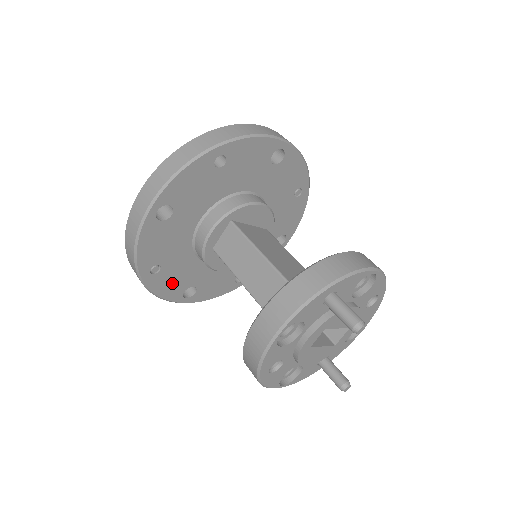
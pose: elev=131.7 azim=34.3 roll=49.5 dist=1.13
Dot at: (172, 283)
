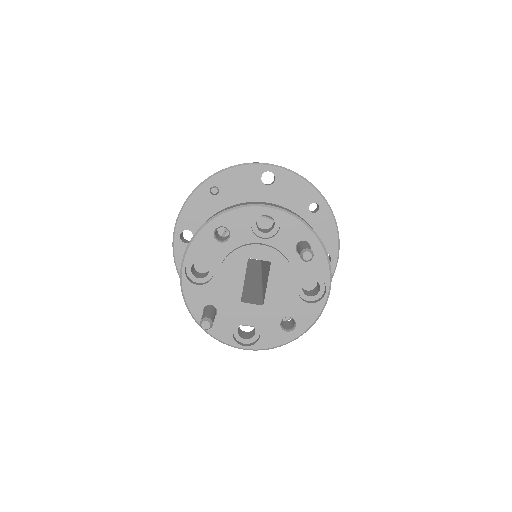
Dot at: (199, 213)
